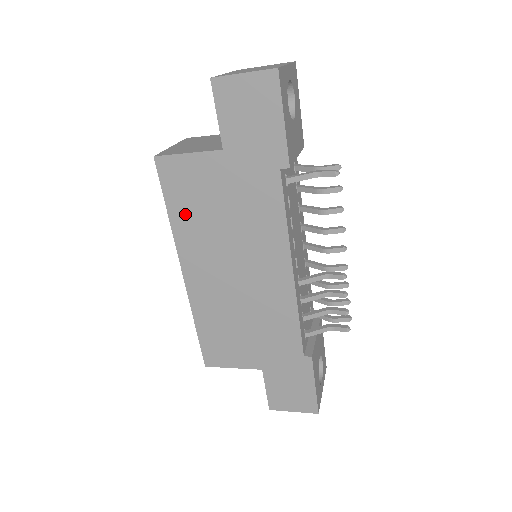
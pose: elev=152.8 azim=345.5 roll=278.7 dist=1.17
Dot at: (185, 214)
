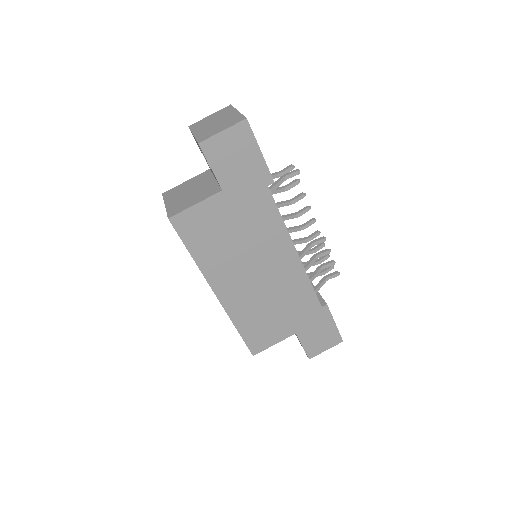
Dot at: (206, 250)
